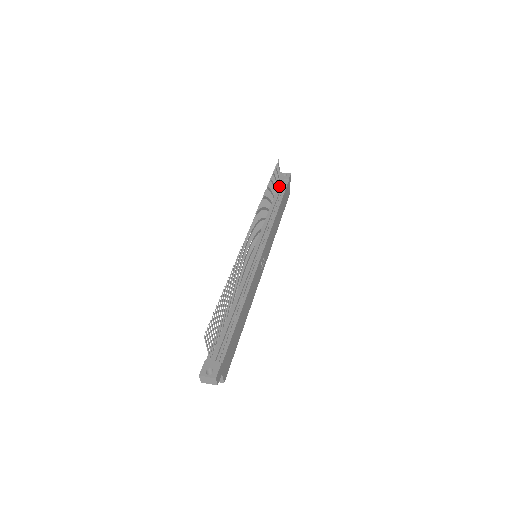
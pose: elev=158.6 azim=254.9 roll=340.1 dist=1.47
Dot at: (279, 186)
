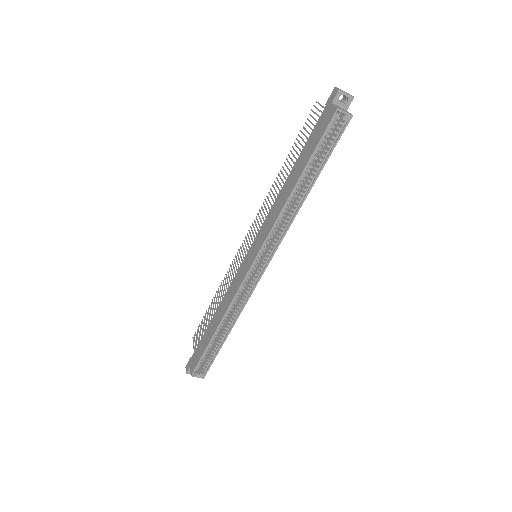
Dot at: occluded
